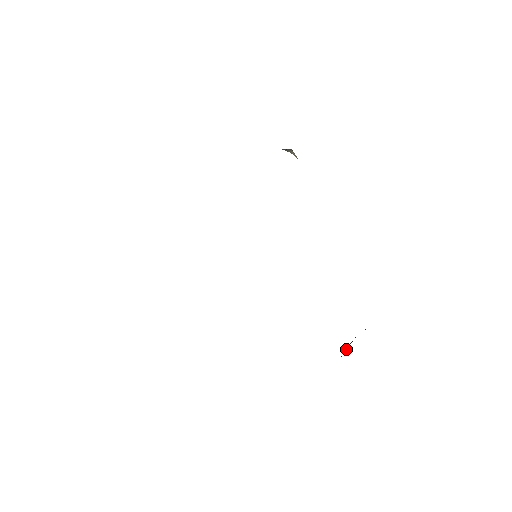
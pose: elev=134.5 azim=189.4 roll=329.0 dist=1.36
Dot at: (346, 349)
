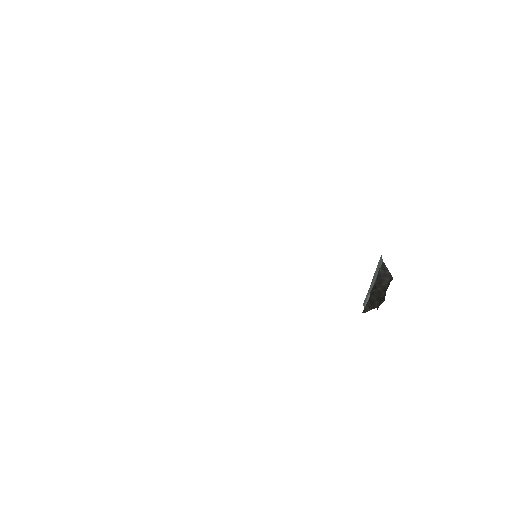
Dot at: (376, 290)
